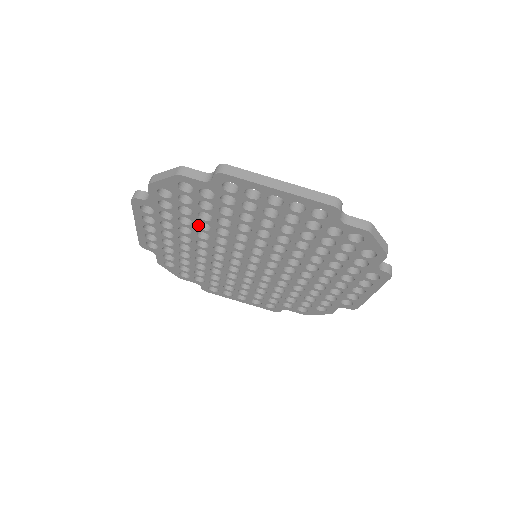
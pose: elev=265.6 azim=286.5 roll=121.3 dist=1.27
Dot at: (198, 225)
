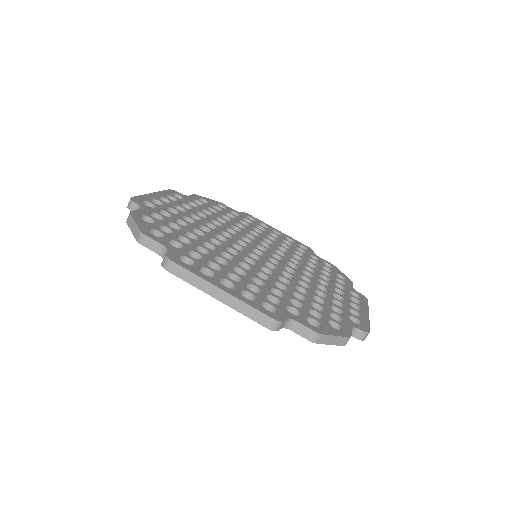
Dot at: occluded
